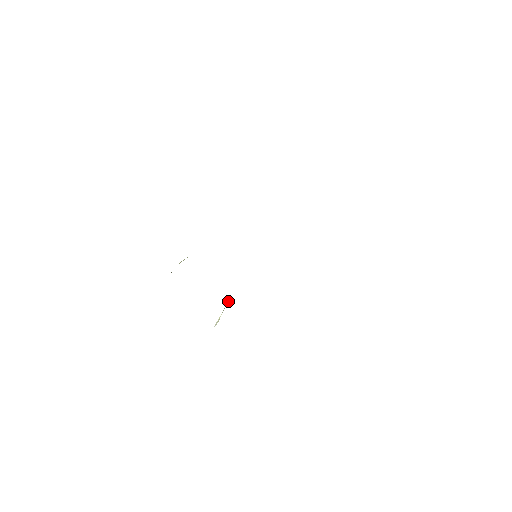
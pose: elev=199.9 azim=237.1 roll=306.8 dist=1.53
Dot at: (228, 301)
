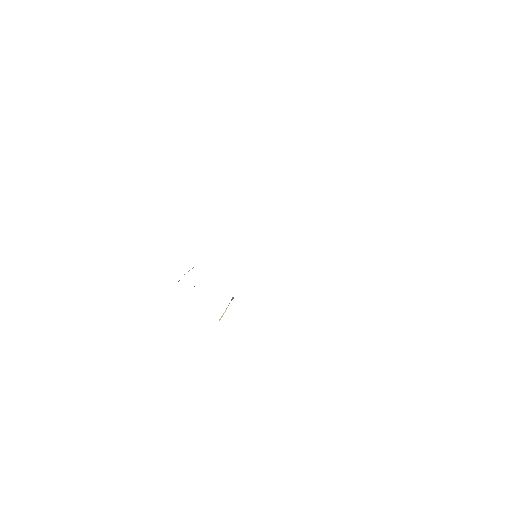
Dot at: (232, 299)
